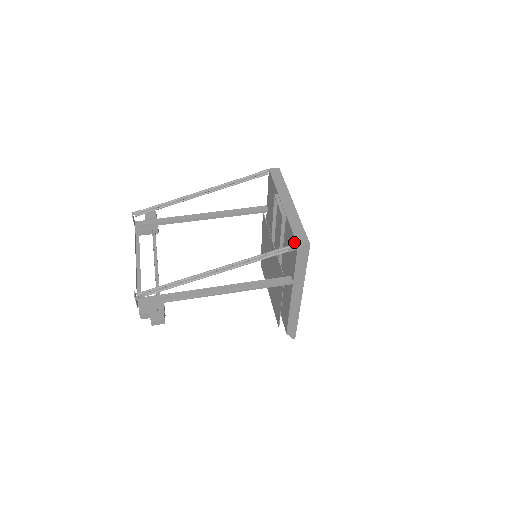
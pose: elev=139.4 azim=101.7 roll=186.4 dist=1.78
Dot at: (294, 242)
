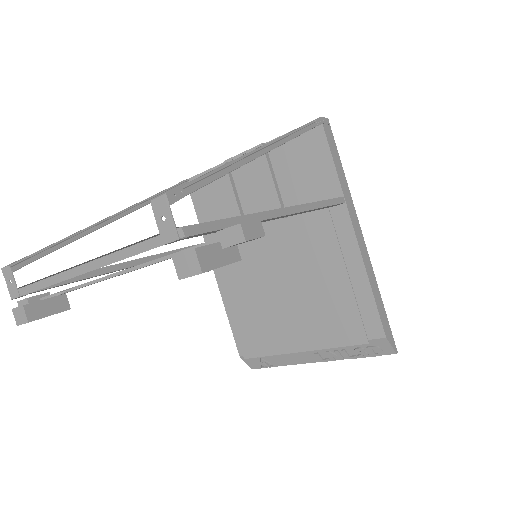
Dot at: (308, 131)
